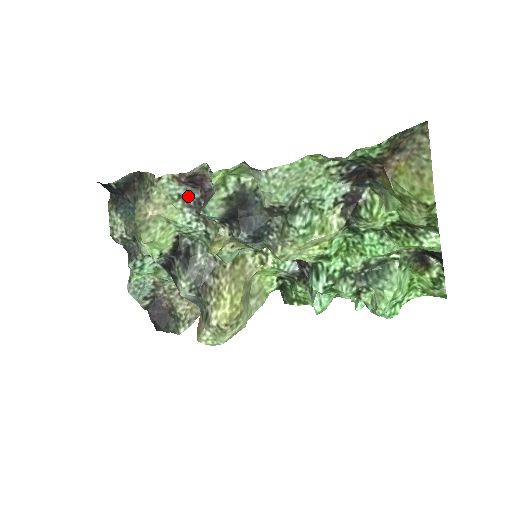
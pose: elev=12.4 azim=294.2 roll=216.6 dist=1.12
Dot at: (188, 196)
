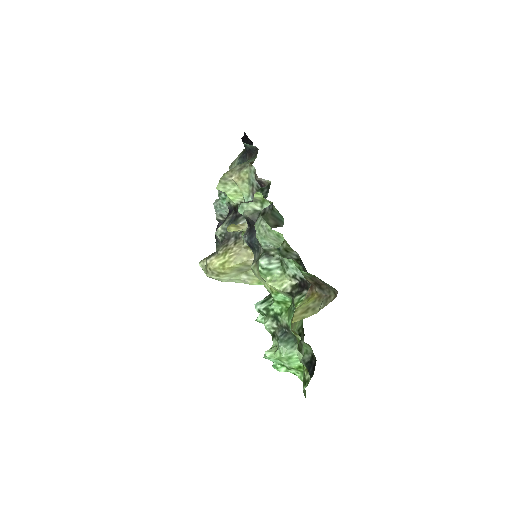
Dot at: (256, 189)
